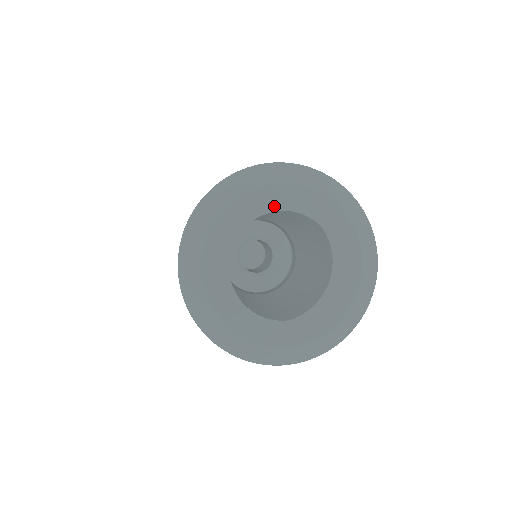
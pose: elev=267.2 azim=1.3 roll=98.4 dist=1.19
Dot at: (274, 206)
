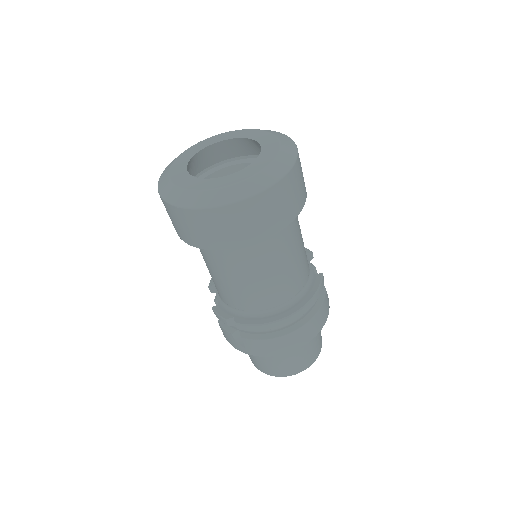
Dot at: (211, 143)
